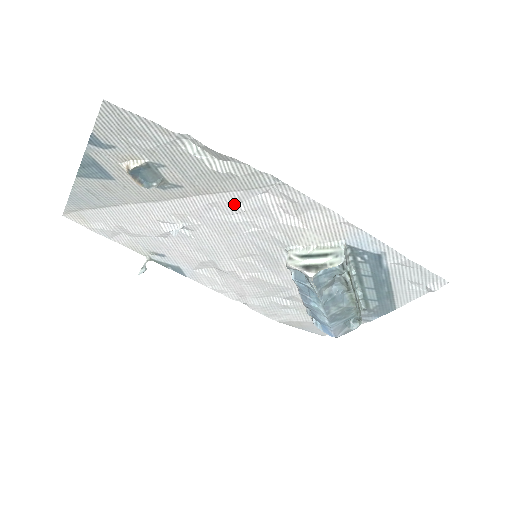
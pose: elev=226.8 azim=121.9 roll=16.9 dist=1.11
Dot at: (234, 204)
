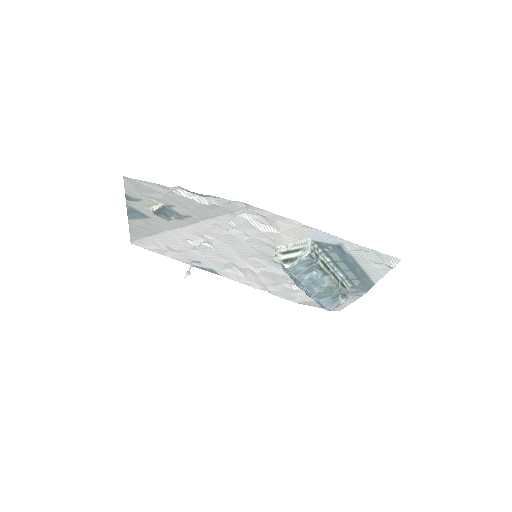
Dot at: (227, 223)
